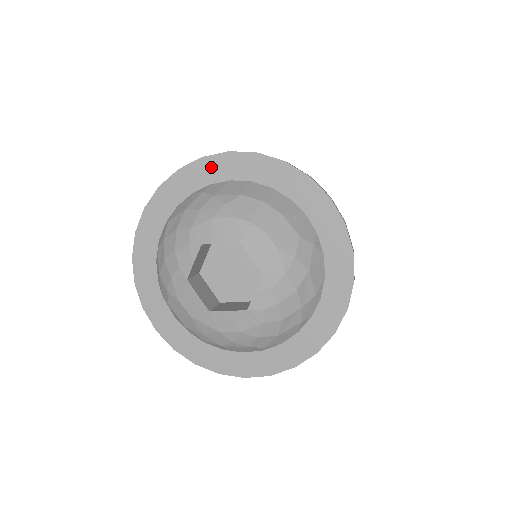
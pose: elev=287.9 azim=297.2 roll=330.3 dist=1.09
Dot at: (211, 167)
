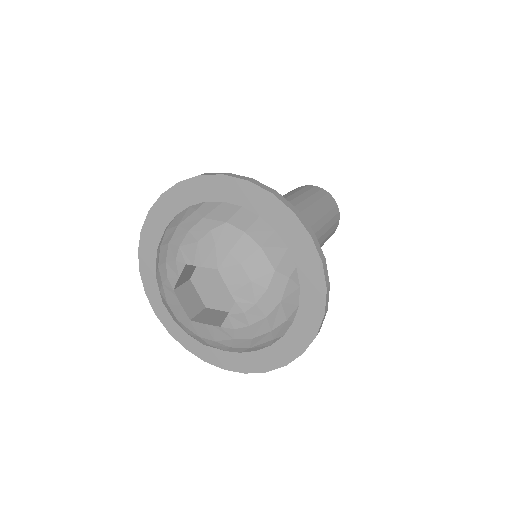
Dot at: (207, 186)
